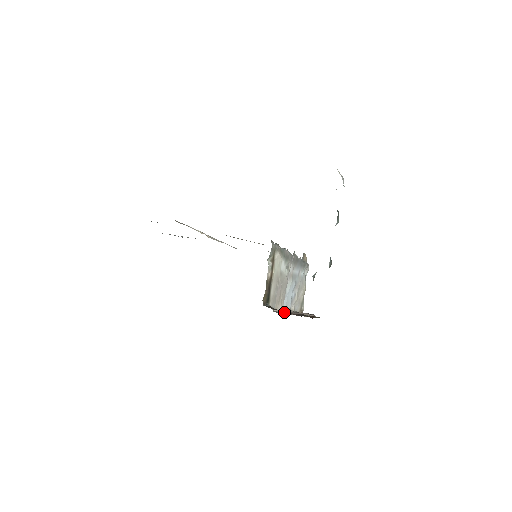
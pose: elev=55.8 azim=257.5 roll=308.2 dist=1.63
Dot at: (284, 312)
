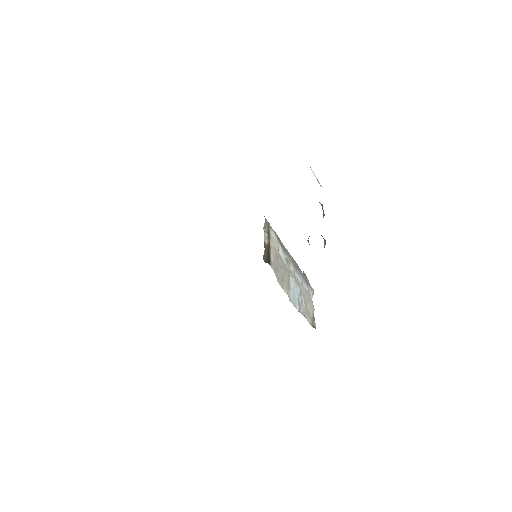
Dot at: occluded
